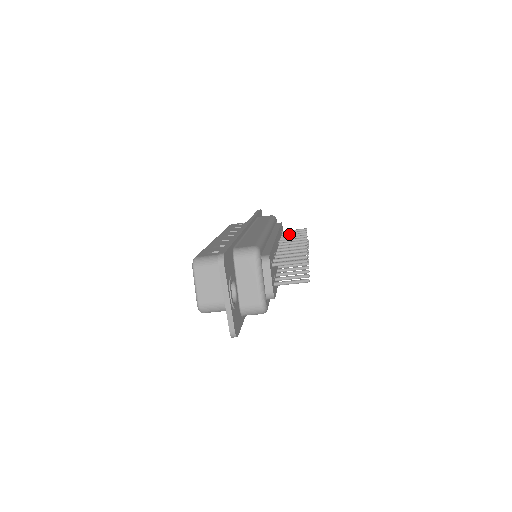
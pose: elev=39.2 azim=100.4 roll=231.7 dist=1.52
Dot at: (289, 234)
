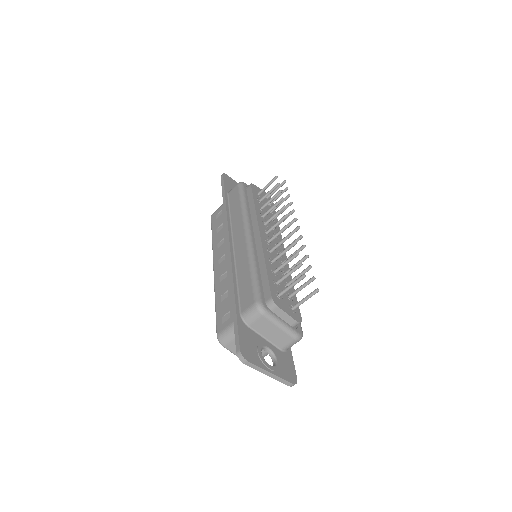
Dot at: occluded
